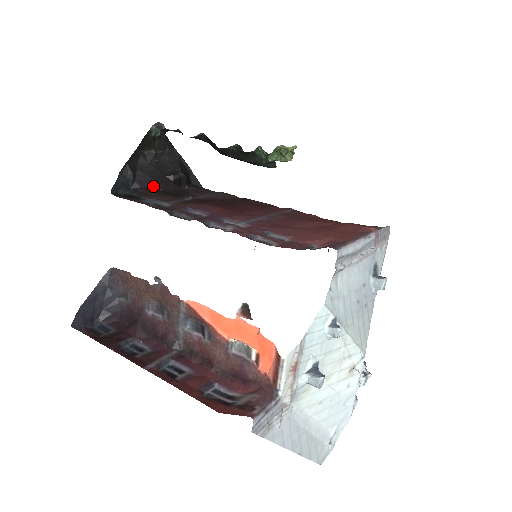
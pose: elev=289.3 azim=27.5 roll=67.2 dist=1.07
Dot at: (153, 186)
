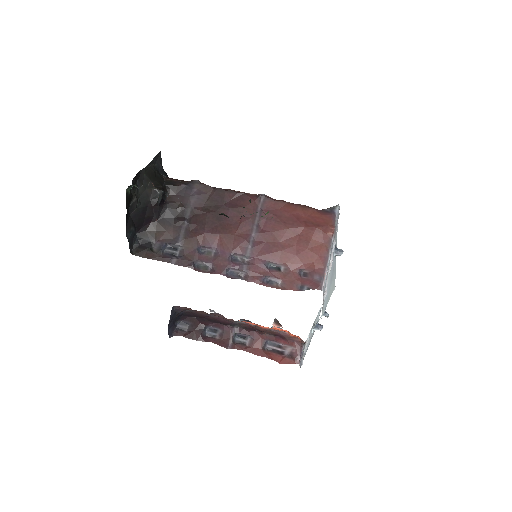
Dot at: (149, 221)
